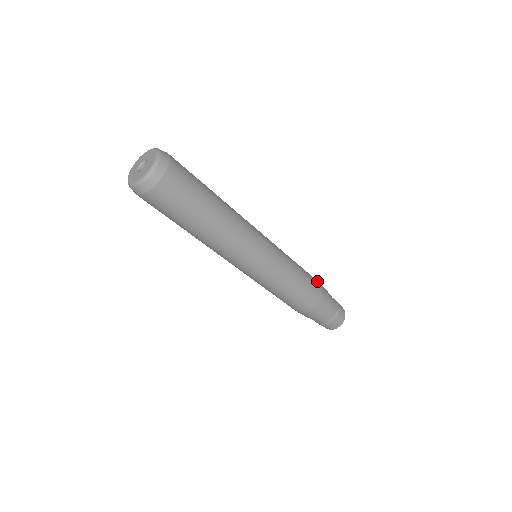
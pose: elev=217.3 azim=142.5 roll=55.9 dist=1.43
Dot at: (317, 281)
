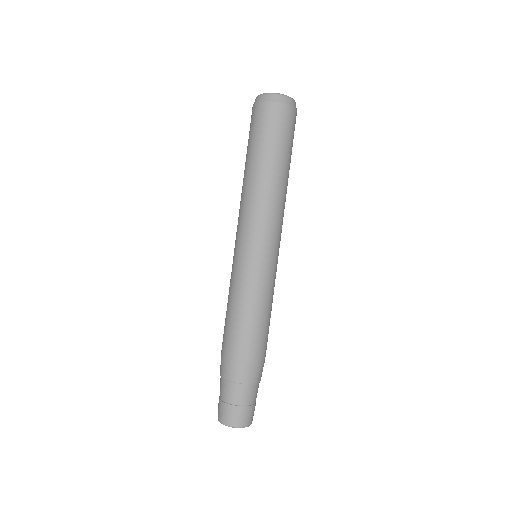
Dot at: occluded
